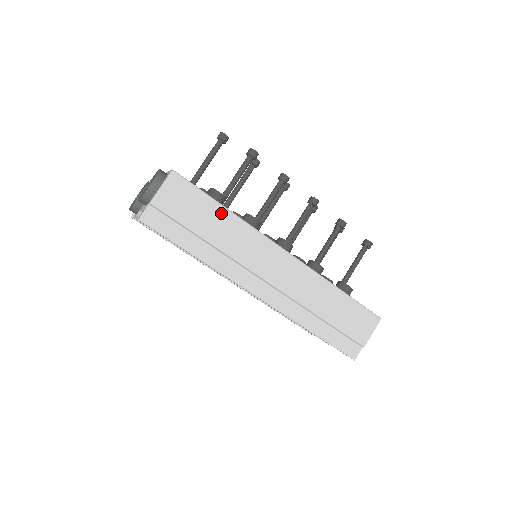
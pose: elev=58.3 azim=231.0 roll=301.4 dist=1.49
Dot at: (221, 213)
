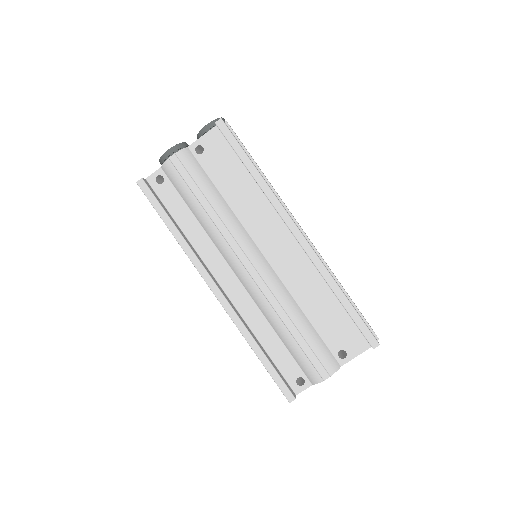
Dot at: occluded
